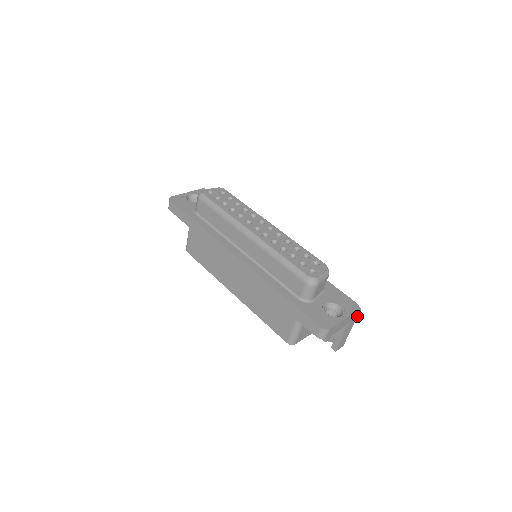
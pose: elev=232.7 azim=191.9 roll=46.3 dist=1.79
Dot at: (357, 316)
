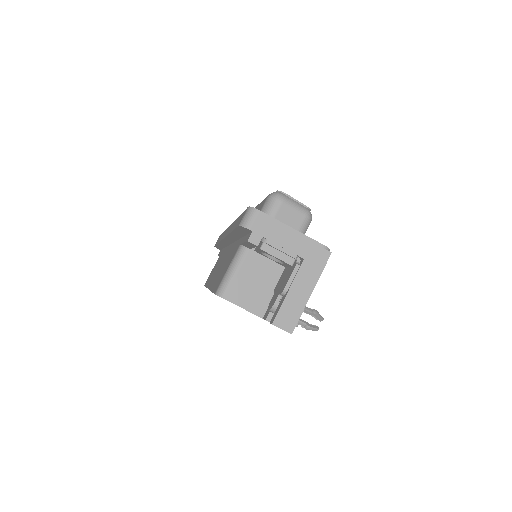
Dot at: (323, 267)
